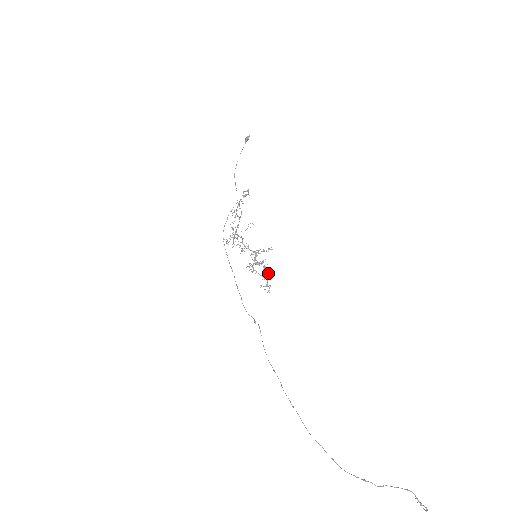
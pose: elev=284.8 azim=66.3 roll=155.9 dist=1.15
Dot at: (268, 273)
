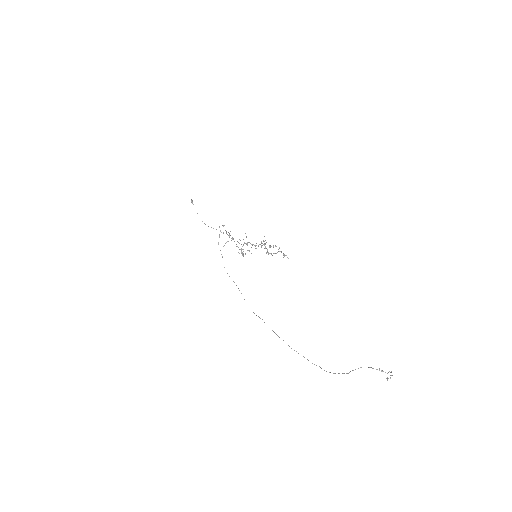
Dot at: (279, 248)
